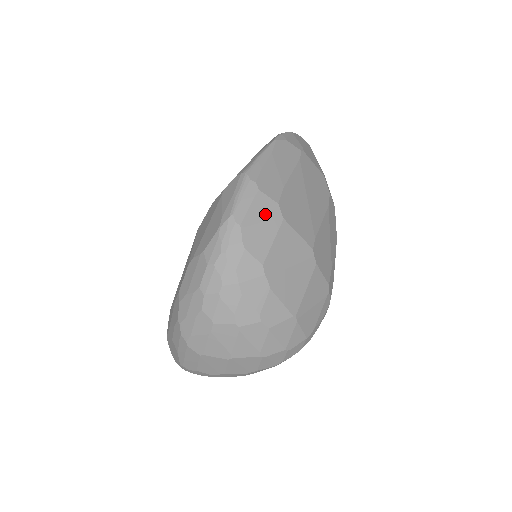
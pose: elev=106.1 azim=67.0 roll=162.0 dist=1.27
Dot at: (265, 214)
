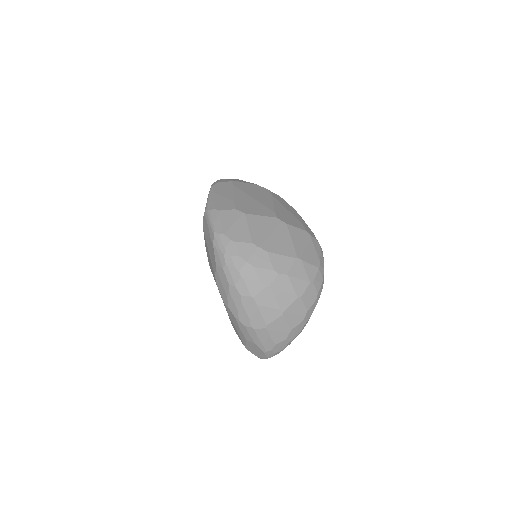
Dot at: (232, 219)
